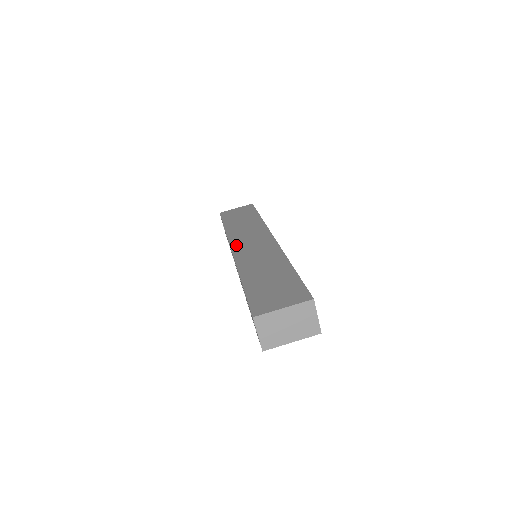
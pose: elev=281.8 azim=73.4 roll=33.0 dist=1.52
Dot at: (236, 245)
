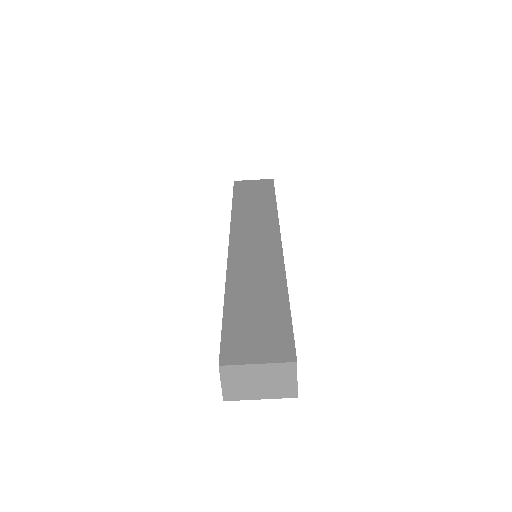
Dot at: (236, 238)
